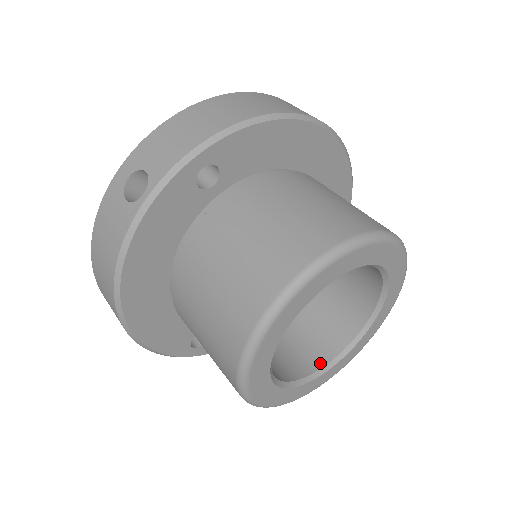
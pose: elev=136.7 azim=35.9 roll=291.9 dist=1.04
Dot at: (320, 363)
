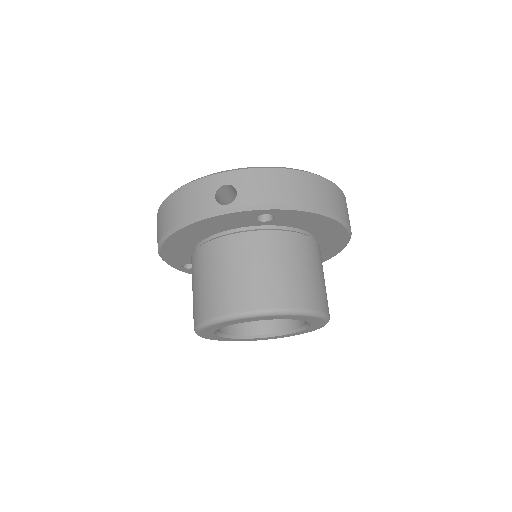
Dot at: (243, 332)
